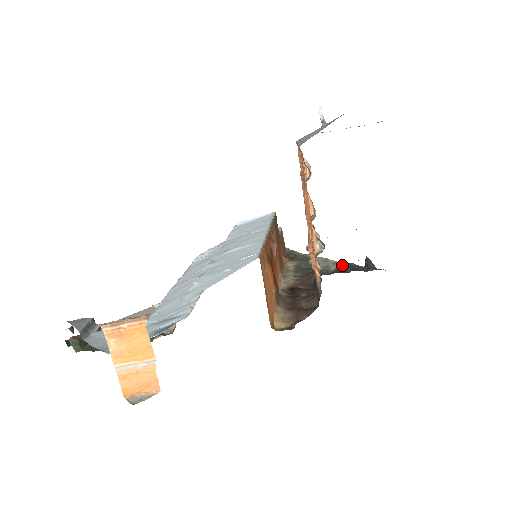
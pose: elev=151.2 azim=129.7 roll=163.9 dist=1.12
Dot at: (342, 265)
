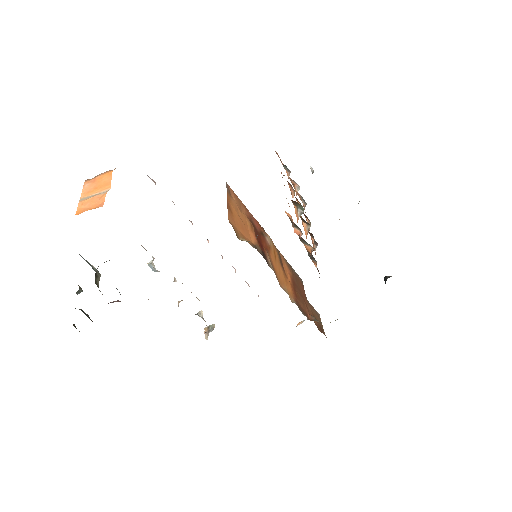
Dot at: occluded
